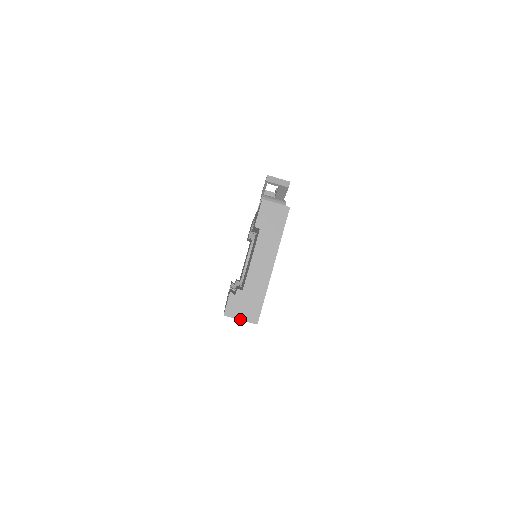
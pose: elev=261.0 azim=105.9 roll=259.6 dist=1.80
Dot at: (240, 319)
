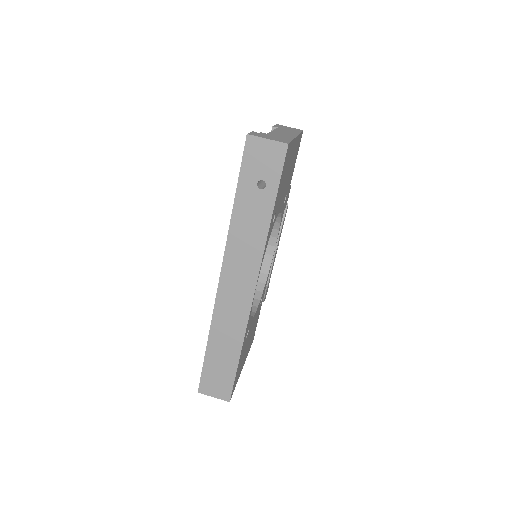
Dot at: (267, 139)
